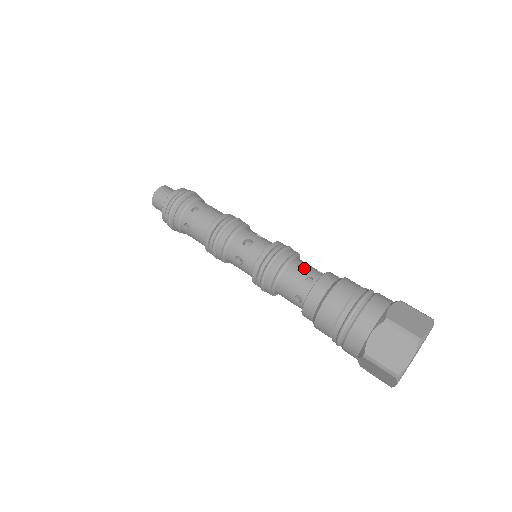
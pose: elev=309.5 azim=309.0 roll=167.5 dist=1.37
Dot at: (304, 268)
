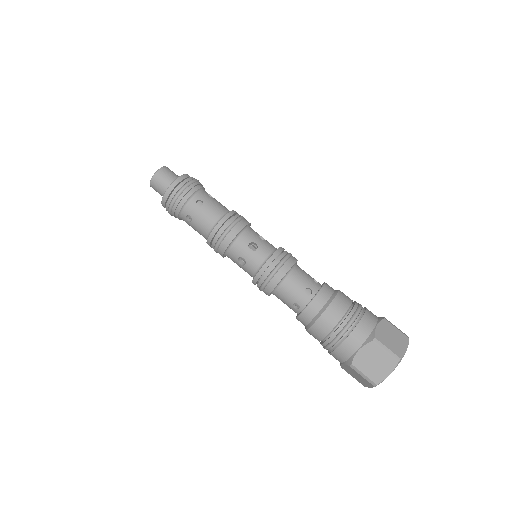
Dot at: (292, 294)
